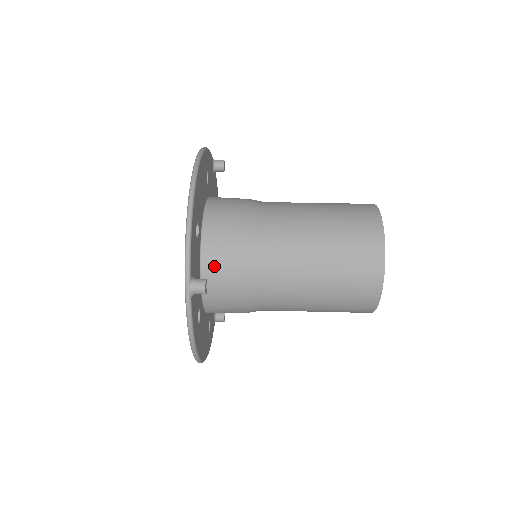
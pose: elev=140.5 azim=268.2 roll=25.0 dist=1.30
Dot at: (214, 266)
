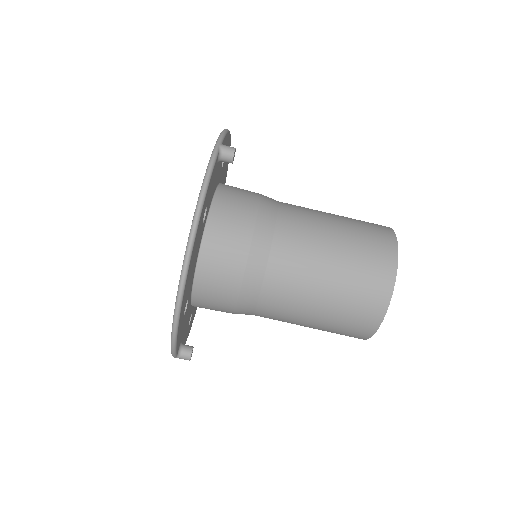
Dot at: (204, 306)
